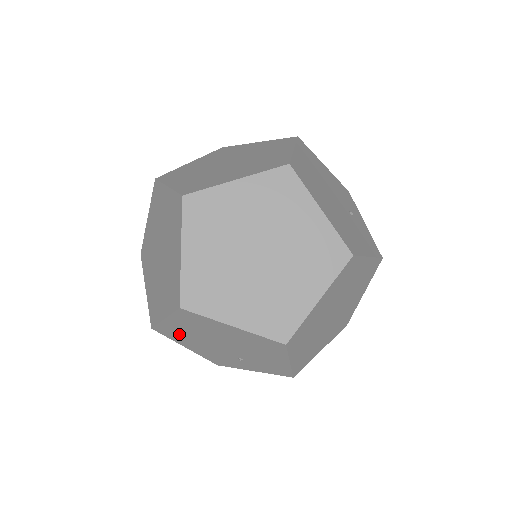
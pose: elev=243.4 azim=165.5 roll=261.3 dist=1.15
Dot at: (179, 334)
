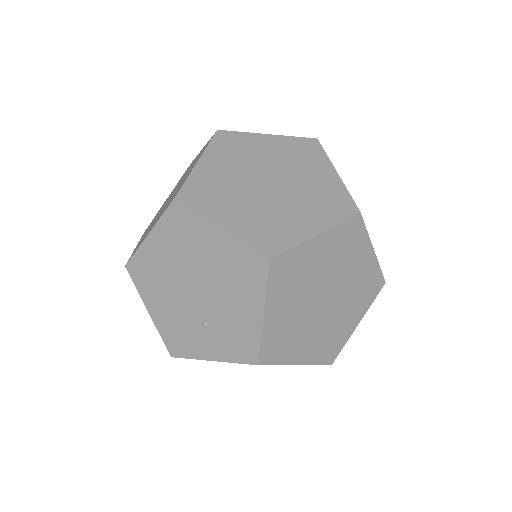
Dot at: (152, 272)
